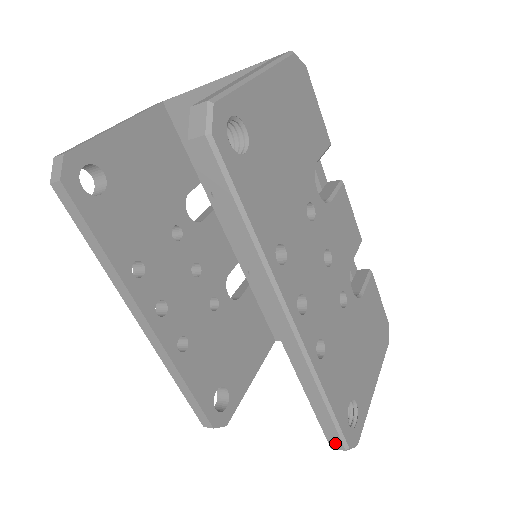
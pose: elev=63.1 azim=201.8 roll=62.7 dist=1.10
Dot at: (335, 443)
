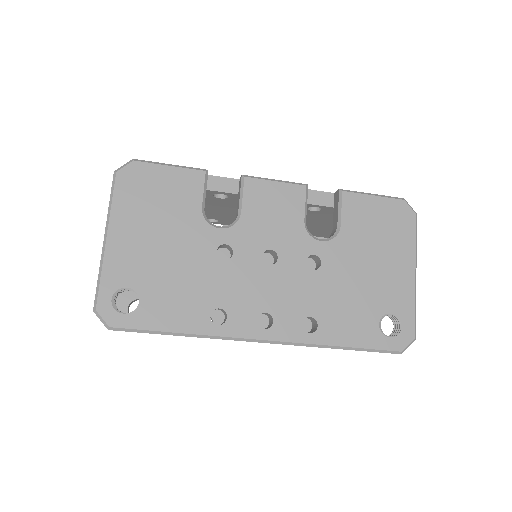
Dot at: occluded
